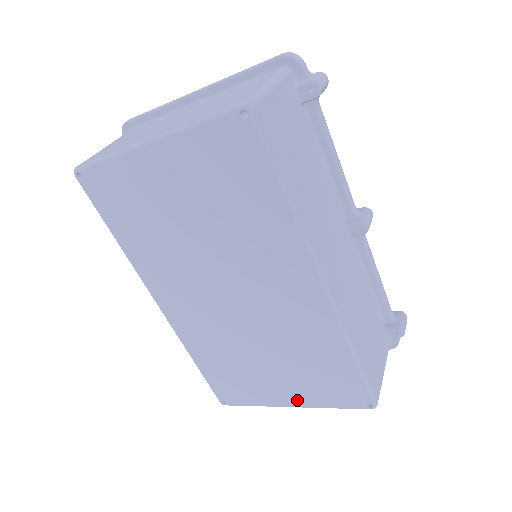
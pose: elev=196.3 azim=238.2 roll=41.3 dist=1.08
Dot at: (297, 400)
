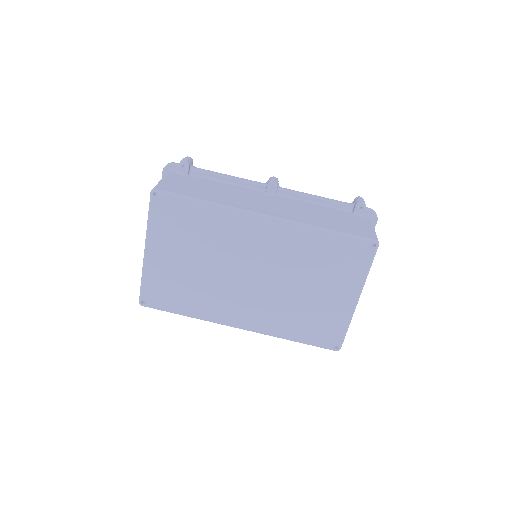
Dot at: (352, 292)
